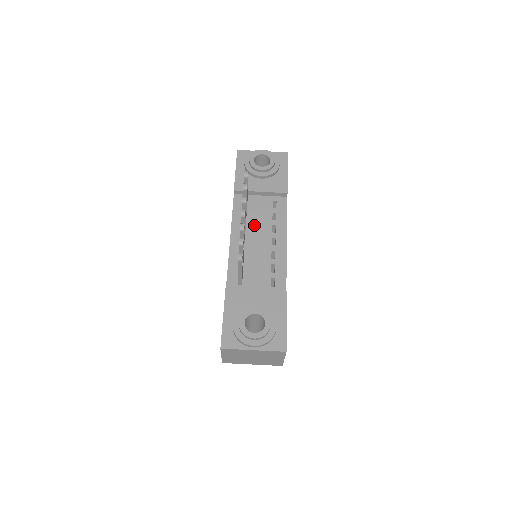
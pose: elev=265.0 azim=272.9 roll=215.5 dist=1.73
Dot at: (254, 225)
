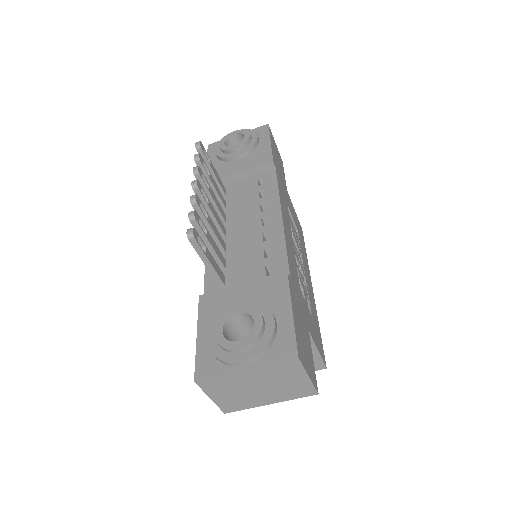
Dot at: (236, 212)
